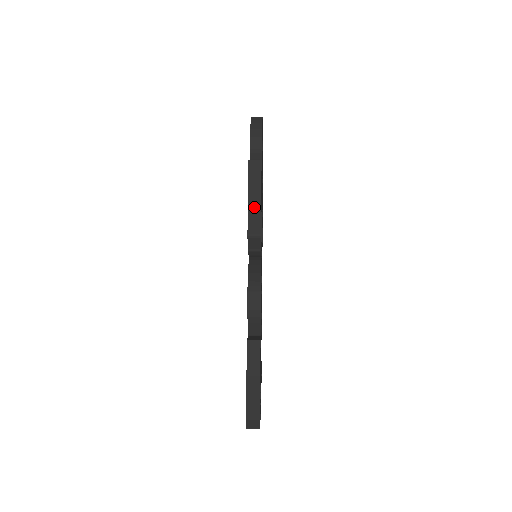
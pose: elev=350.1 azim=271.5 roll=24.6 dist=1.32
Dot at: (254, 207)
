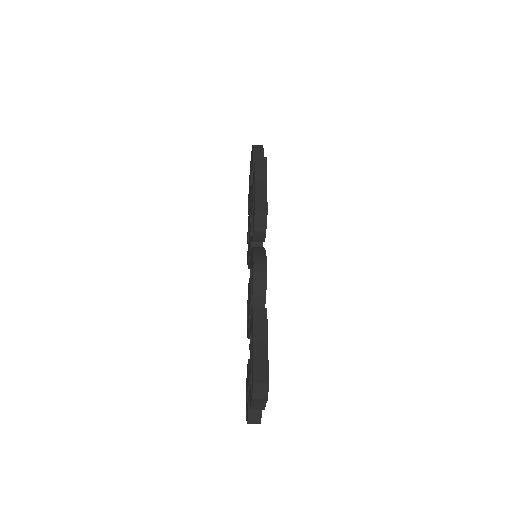
Dot at: (261, 190)
